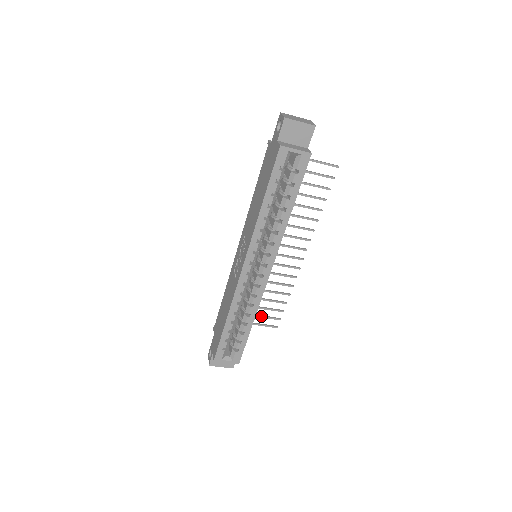
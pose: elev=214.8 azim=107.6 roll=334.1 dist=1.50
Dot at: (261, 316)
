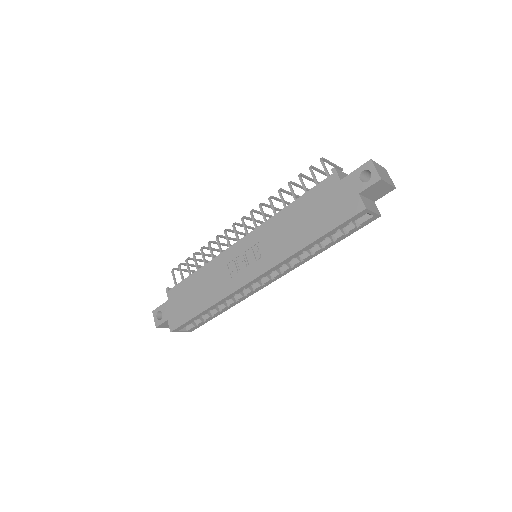
Dot at: occluded
